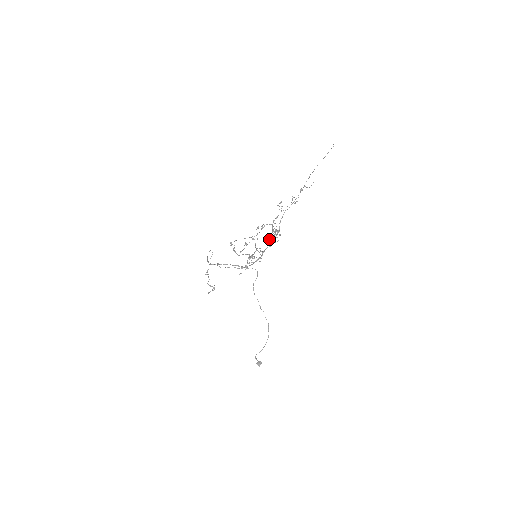
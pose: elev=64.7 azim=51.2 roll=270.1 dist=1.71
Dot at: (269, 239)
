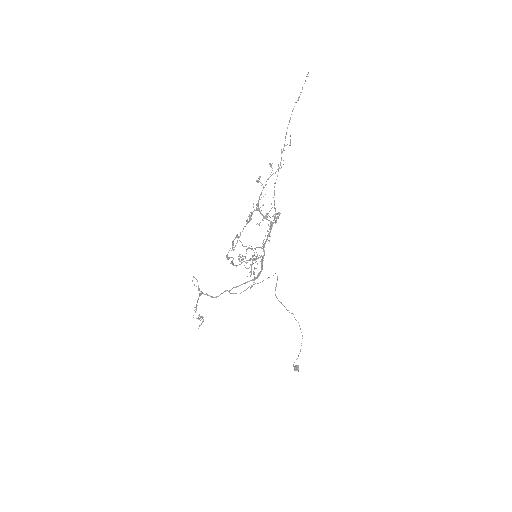
Dot at: occluded
